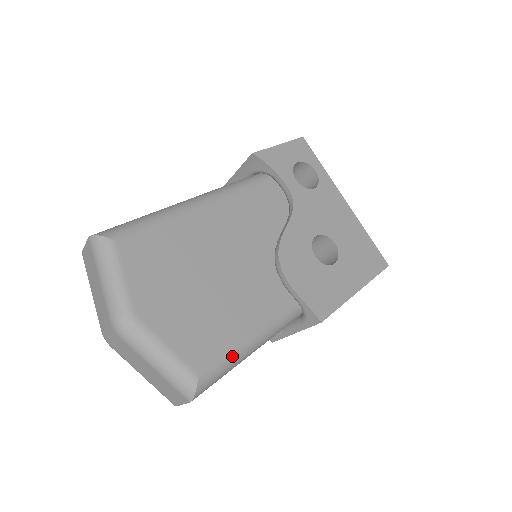
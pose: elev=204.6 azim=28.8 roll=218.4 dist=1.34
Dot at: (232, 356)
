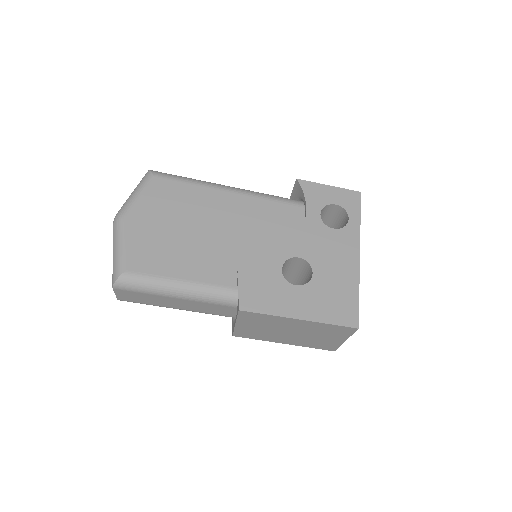
Dot at: (157, 281)
